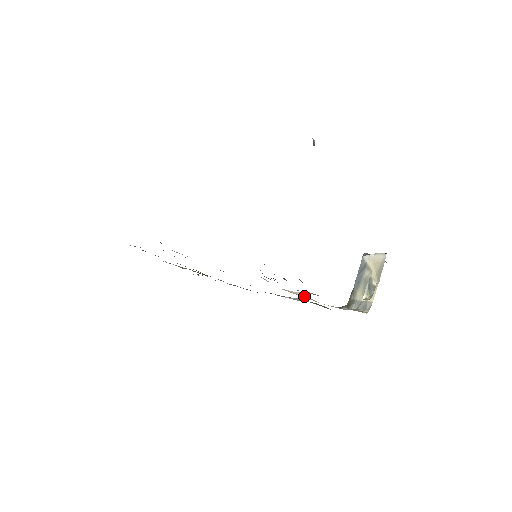
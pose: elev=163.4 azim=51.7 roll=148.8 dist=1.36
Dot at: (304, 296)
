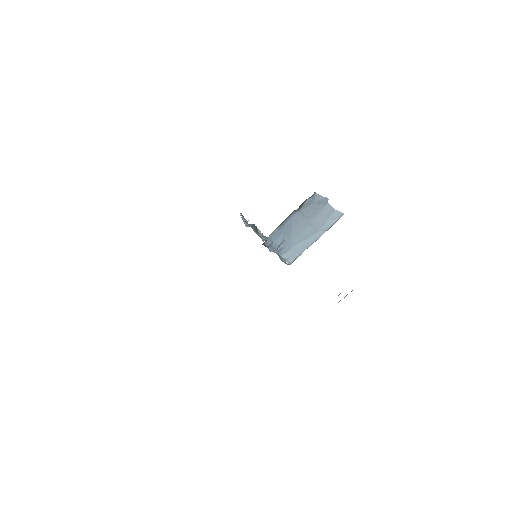
Dot at: occluded
